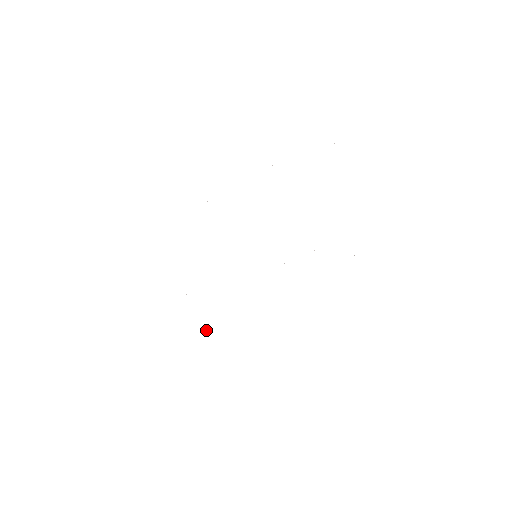
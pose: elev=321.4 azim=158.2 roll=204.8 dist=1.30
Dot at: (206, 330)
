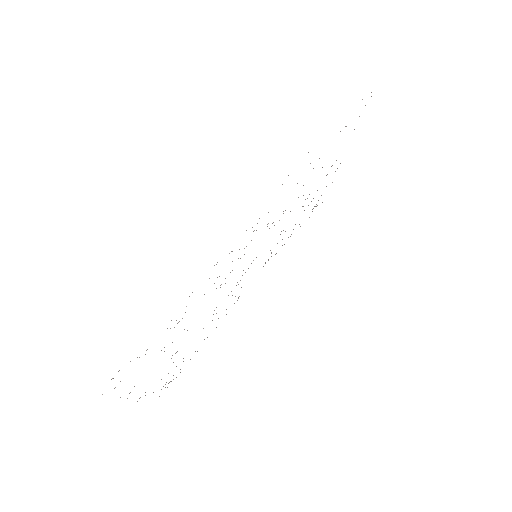
Dot at: occluded
